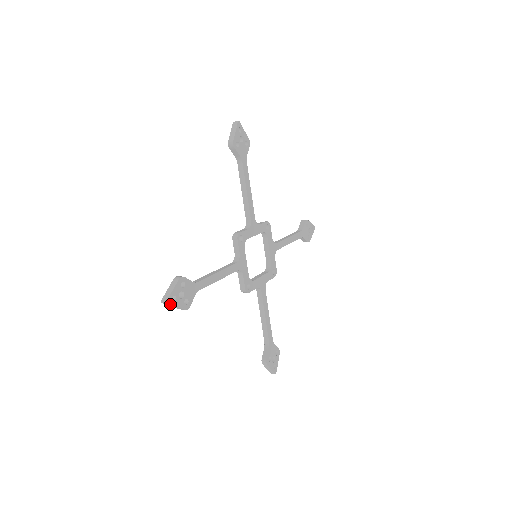
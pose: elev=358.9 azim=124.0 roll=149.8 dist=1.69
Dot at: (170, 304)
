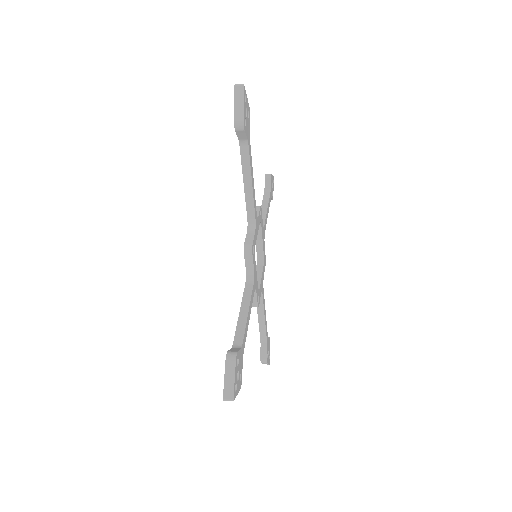
Dot at: (234, 398)
